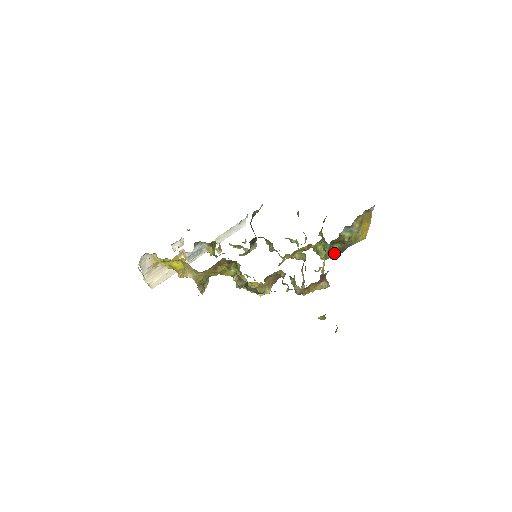
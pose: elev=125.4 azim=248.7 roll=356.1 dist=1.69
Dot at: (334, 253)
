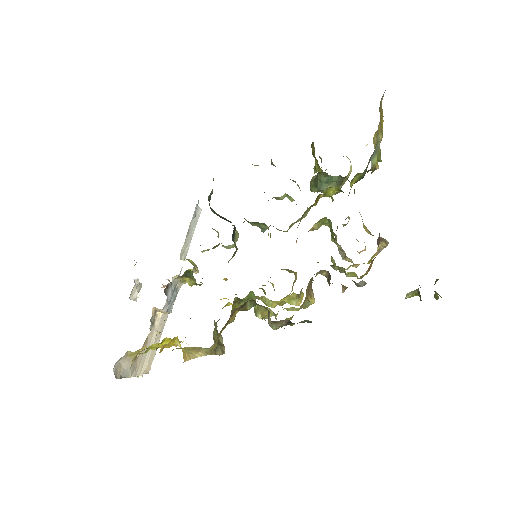
Dot at: (344, 180)
